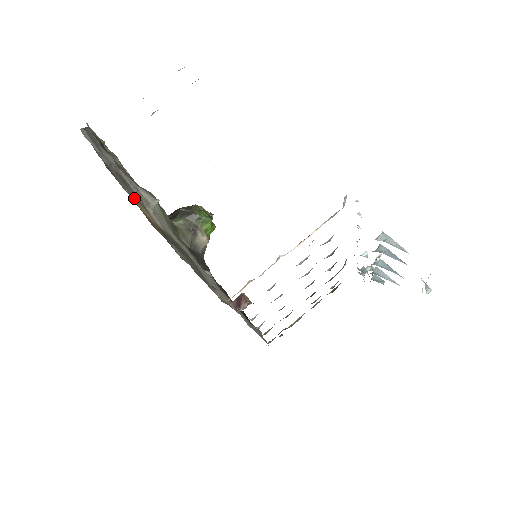
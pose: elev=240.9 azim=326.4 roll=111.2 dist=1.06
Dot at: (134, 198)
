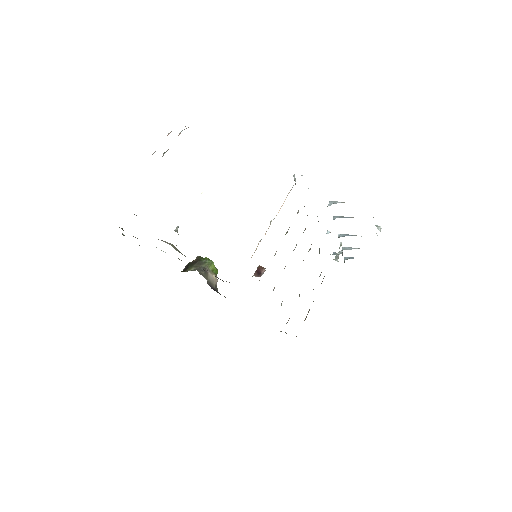
Dot at: occluded
